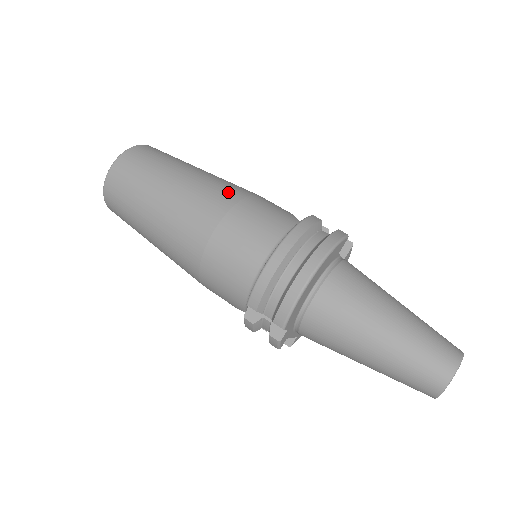
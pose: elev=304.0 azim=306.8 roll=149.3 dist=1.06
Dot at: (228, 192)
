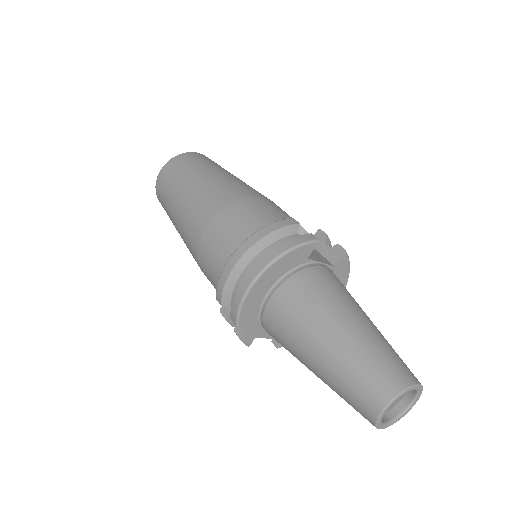
Dot at: (229, 194)
